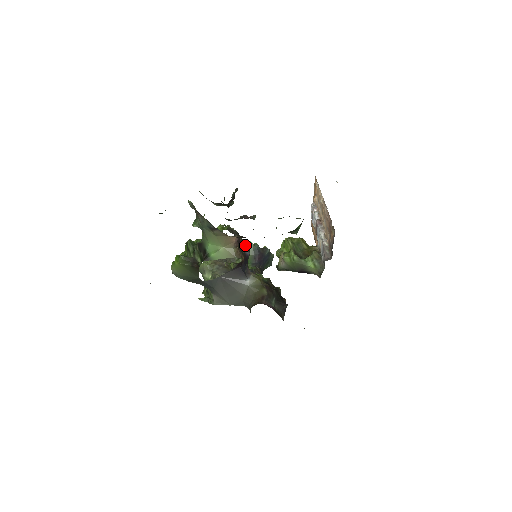
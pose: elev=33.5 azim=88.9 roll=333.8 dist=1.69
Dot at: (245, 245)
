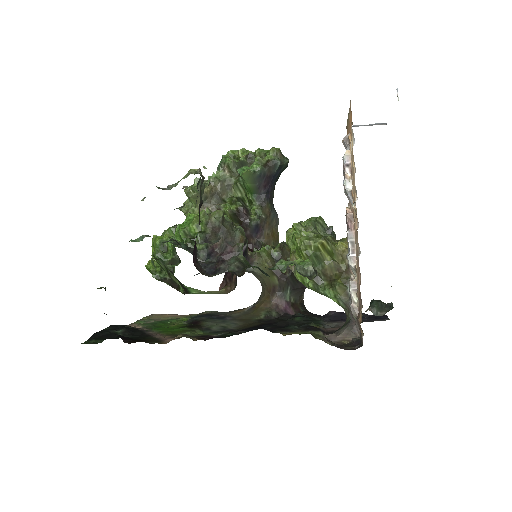
Dot at: occluded
